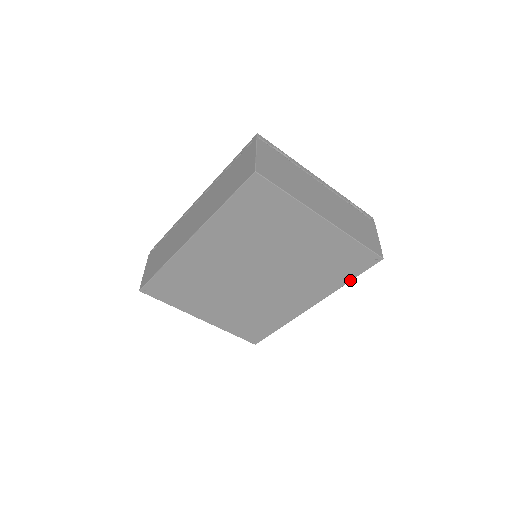
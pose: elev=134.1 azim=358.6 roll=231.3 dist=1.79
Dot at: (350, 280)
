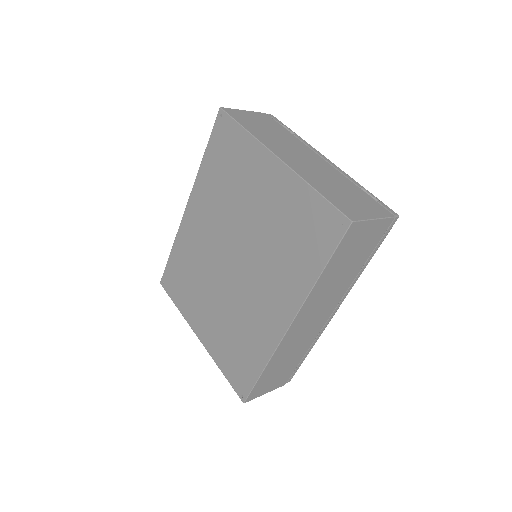
Dot at: (322, 269)
